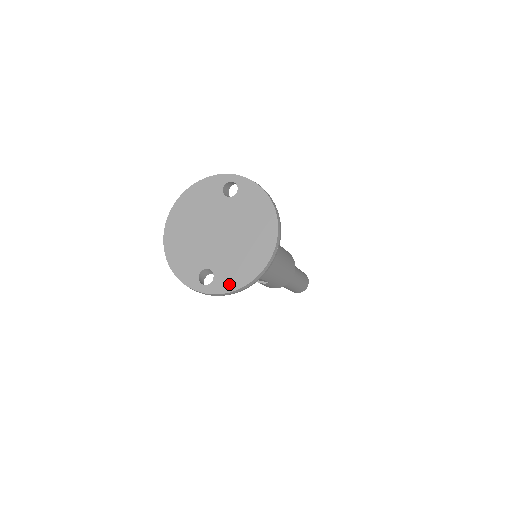
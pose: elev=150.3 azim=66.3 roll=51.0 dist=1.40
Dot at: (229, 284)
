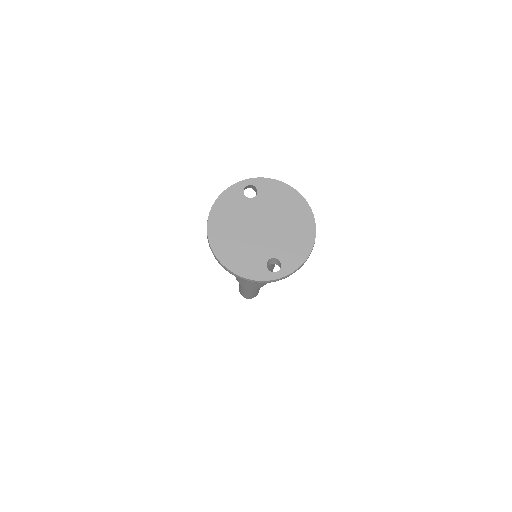
Dot at: (296, 260)
